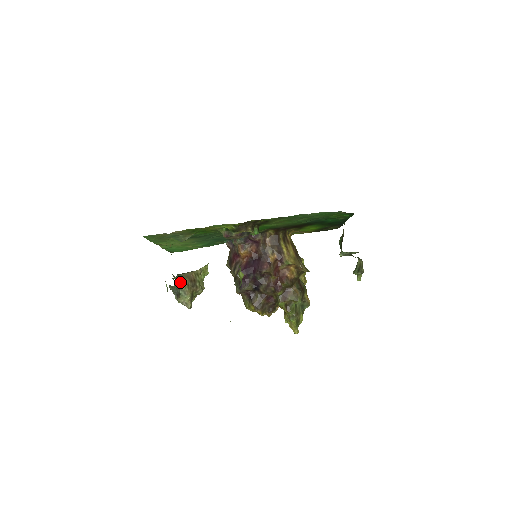
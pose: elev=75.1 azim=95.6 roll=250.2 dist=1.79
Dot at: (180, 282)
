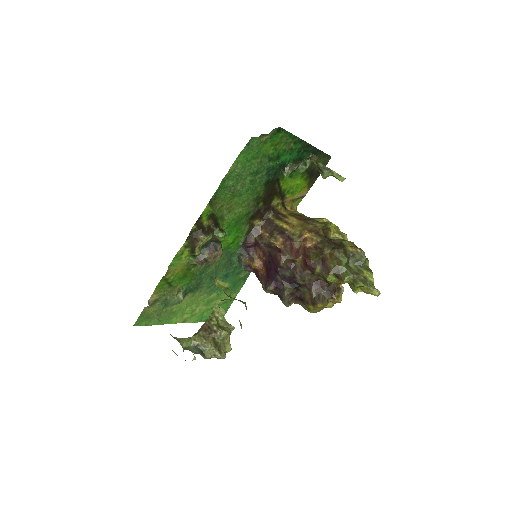
Dot at: (192, 340)
